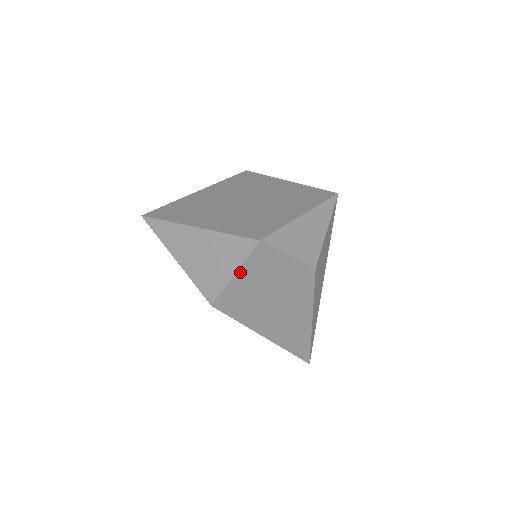
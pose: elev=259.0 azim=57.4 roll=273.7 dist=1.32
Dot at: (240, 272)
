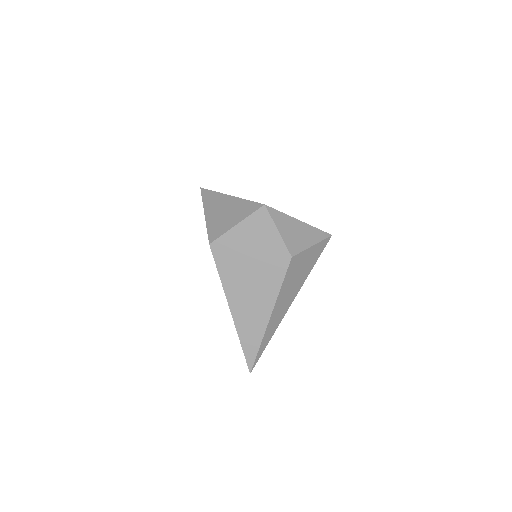
Dot at: (241, 225)
